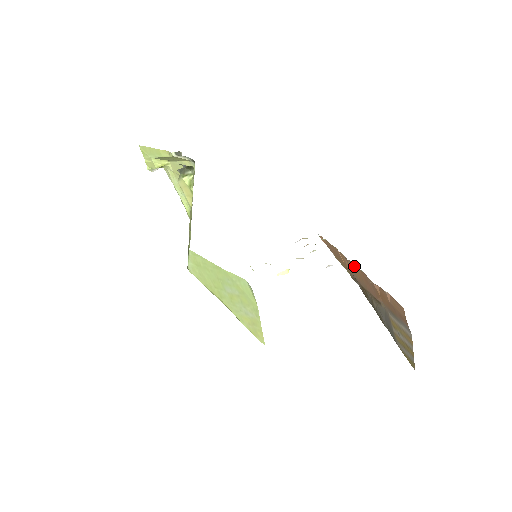
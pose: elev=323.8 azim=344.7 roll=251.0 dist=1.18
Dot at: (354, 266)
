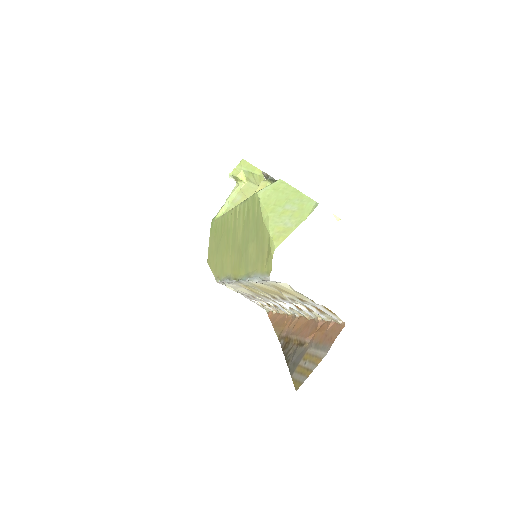
Dot at: (301, 319)
